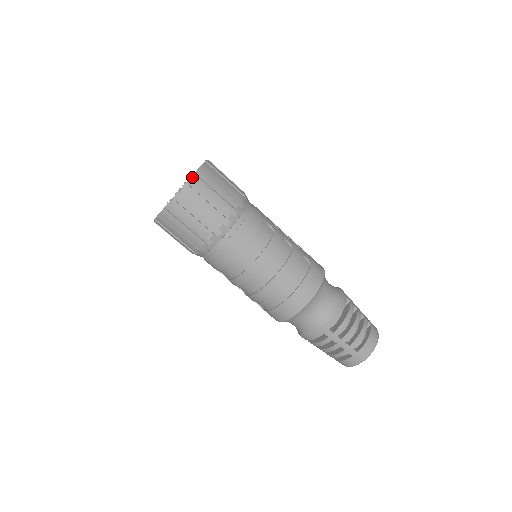
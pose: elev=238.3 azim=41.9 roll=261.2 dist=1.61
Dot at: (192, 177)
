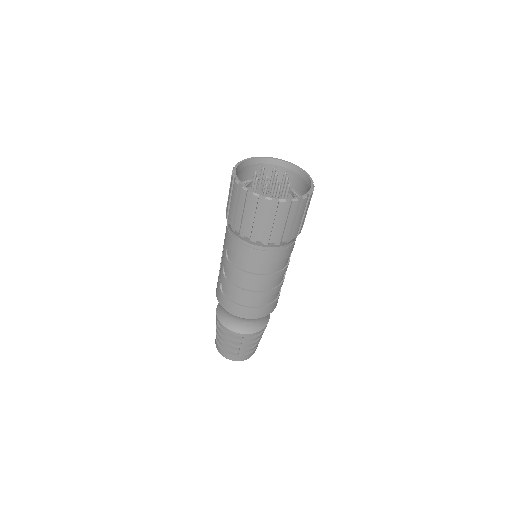
Dot at: (307, 195)
